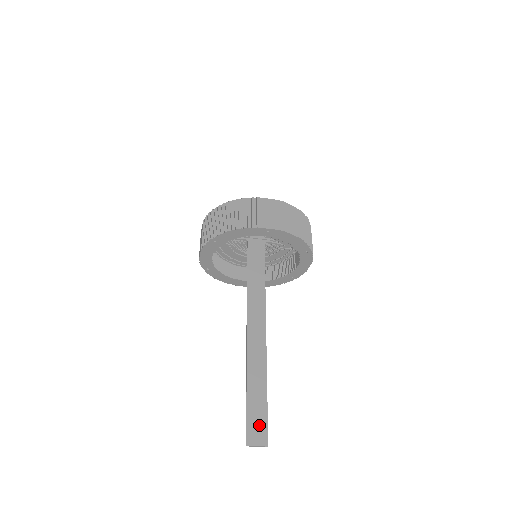
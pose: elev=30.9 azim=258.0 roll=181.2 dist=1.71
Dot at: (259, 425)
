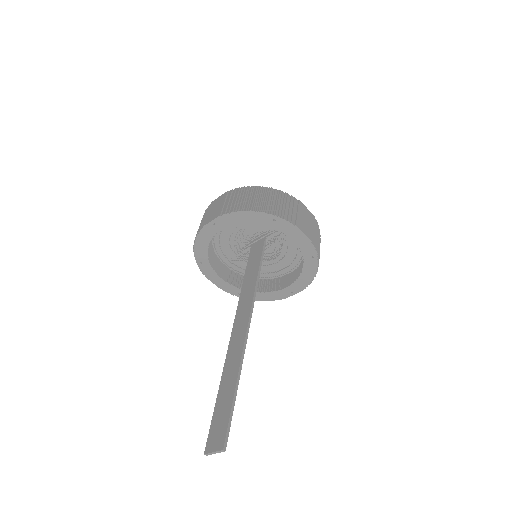
Dot at: (220, 427)
